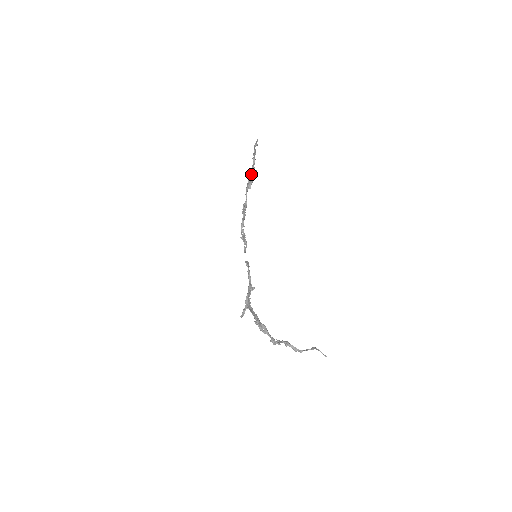
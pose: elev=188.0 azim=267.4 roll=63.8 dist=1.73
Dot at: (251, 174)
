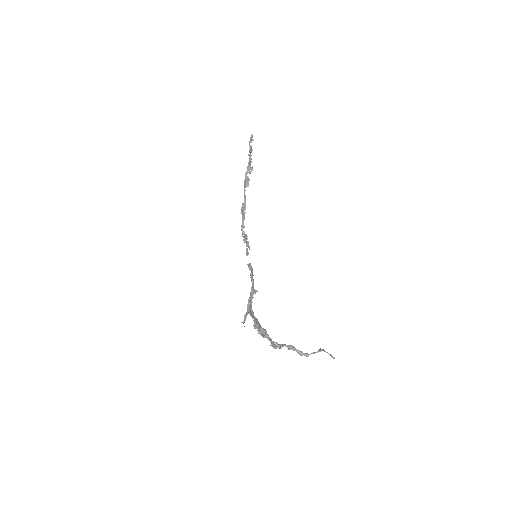
Dot at: (247, 171)
